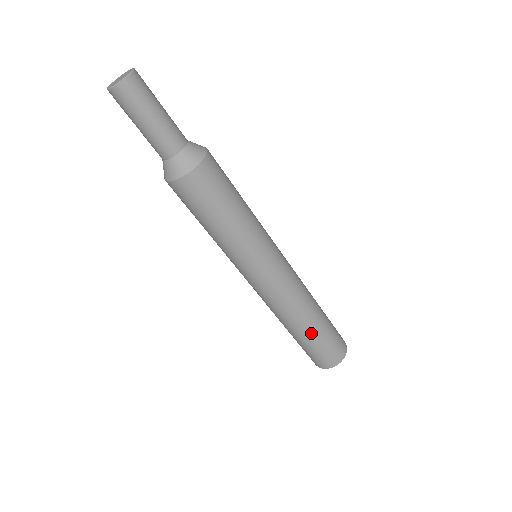
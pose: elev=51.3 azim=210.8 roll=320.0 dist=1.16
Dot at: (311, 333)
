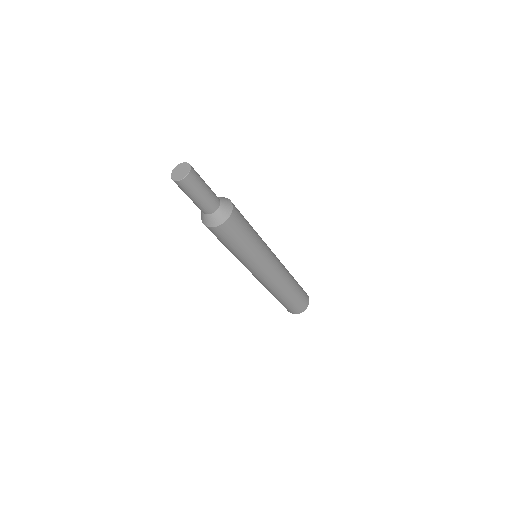
Dot at: (282, 299)
